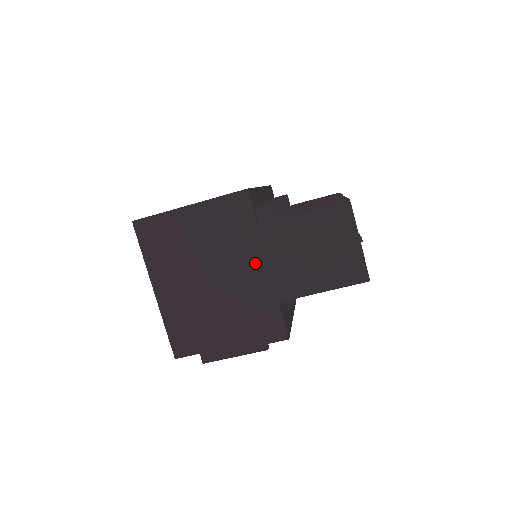
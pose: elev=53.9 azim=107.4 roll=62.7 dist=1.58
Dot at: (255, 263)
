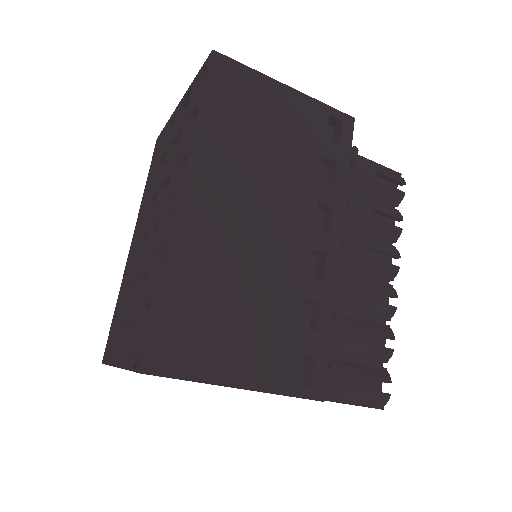
Dot at: occluded
